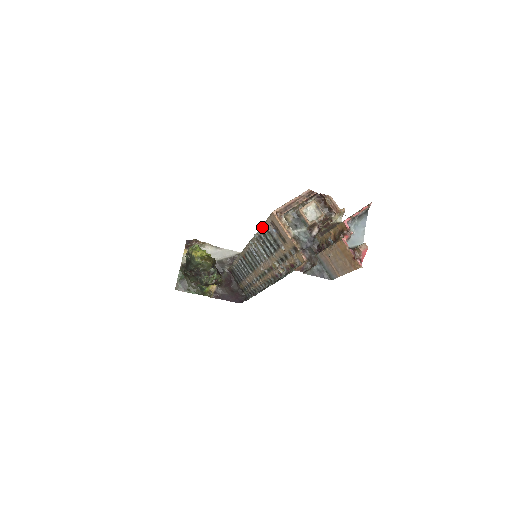
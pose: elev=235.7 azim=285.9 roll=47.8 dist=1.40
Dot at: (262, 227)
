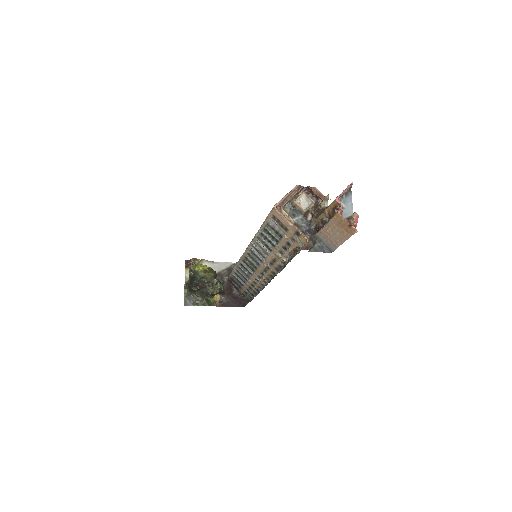
Dot at: (263, 224)
